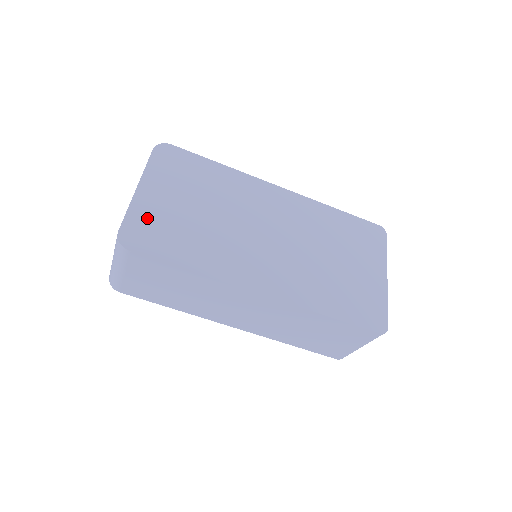
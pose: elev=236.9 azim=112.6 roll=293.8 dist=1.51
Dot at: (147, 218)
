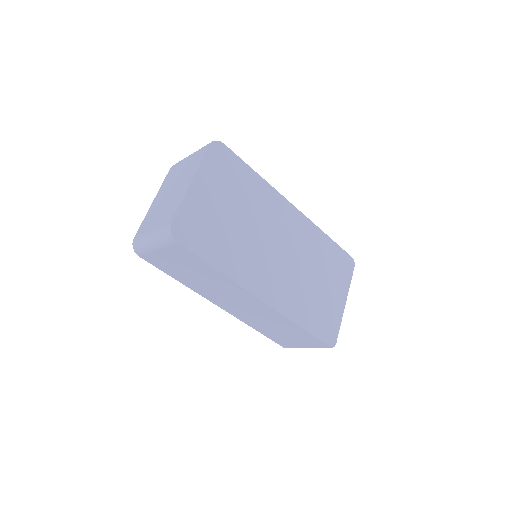
Dot at: (195, 214)
